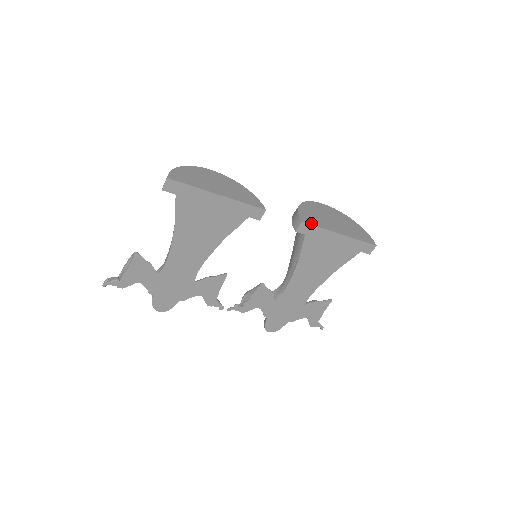
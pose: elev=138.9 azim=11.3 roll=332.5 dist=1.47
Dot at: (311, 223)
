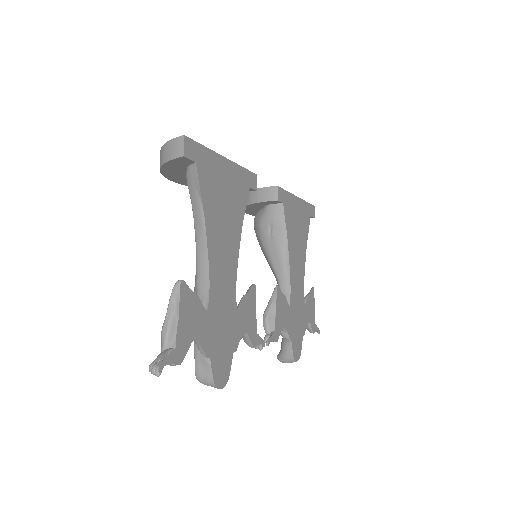
Dot at: occluded
